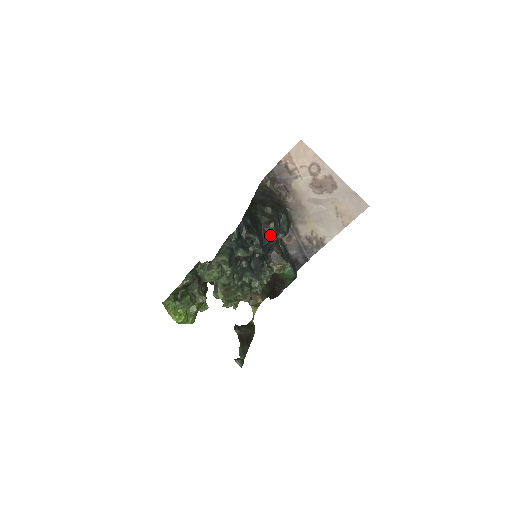
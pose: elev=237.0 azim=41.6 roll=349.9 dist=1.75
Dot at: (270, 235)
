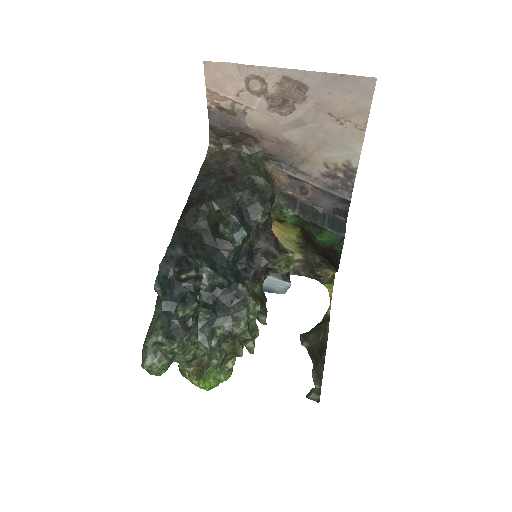
Dot at: (230, 241)
